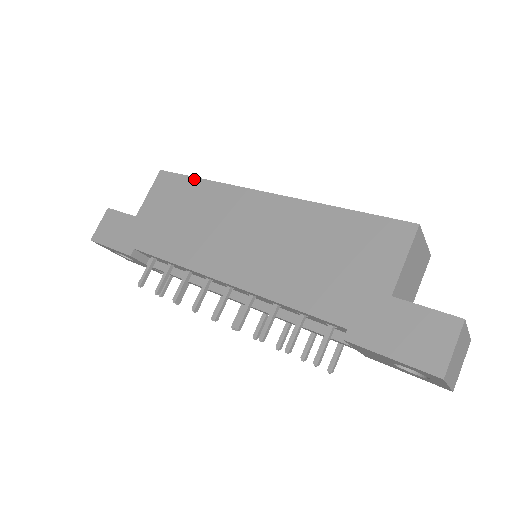
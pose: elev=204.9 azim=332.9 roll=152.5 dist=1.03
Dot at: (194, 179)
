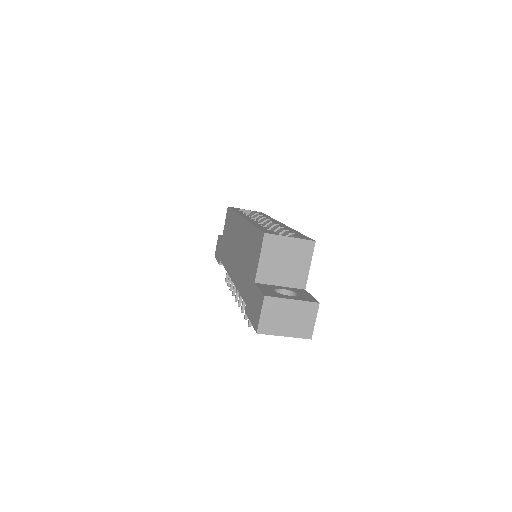
Dot at: (232, 211)
